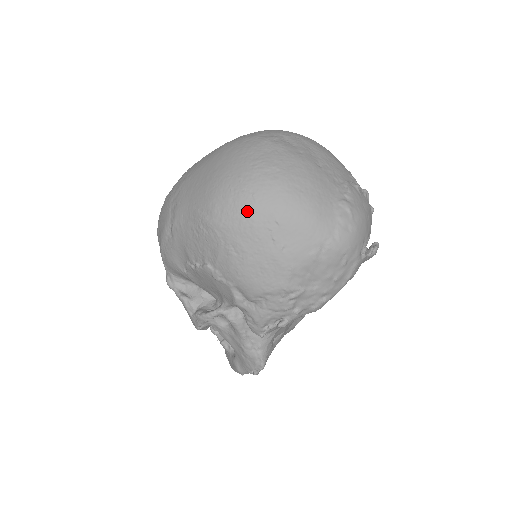
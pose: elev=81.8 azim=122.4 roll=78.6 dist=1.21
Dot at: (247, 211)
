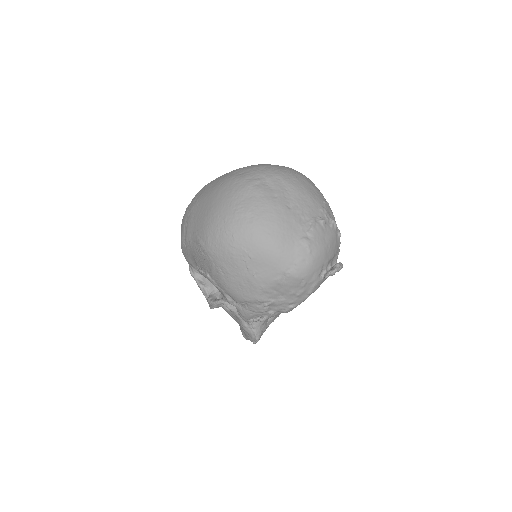
Dot at: (228, 247)
